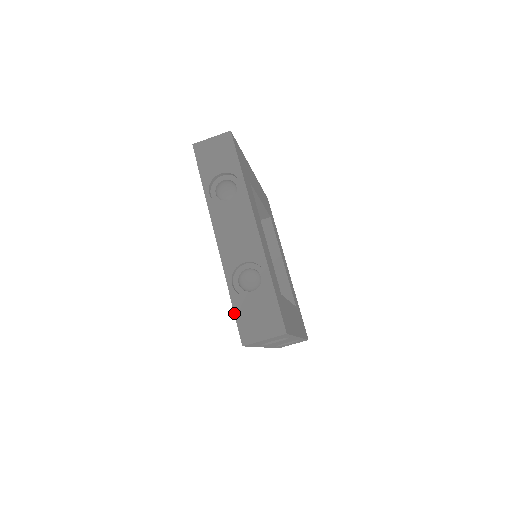
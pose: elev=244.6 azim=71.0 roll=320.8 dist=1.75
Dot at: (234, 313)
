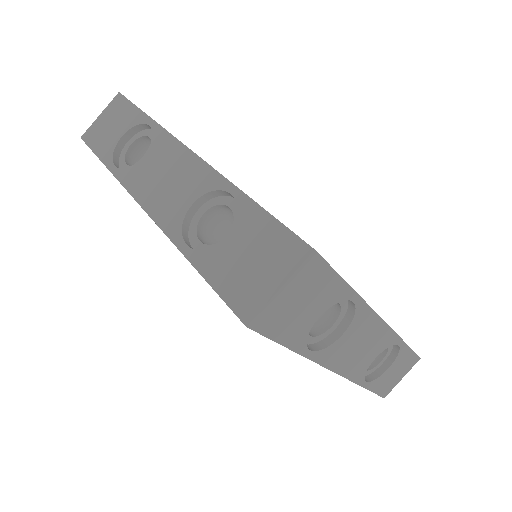
Dot at: (208, 283)
